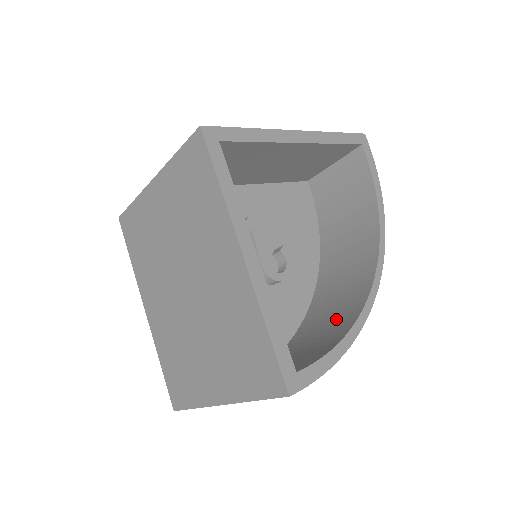
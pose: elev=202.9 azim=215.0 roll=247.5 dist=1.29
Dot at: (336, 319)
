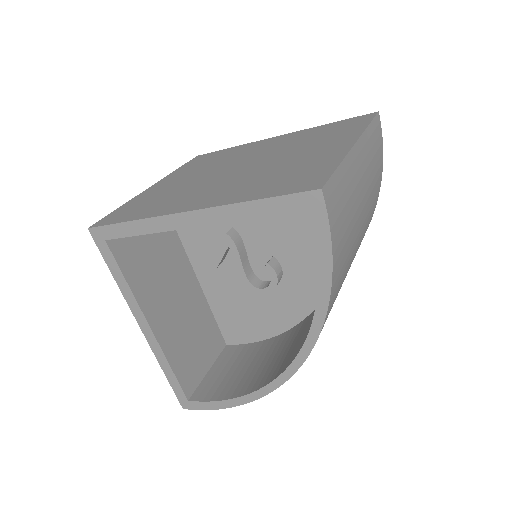
Dot at: (270, 366)
